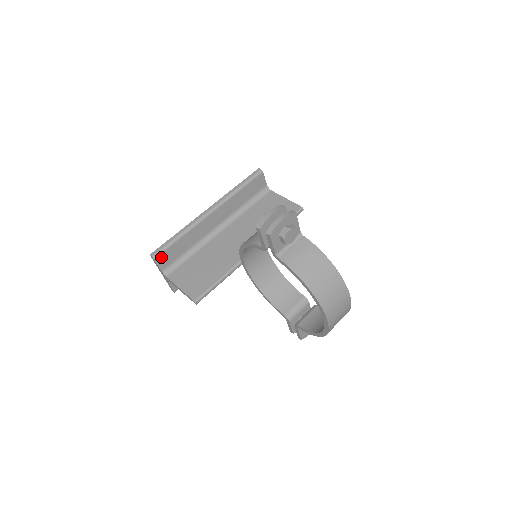
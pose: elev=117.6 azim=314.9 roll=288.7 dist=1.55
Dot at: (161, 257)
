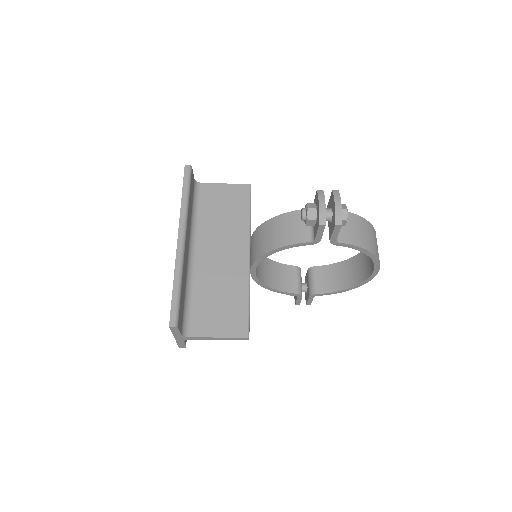
Dot at: (179, 320)
